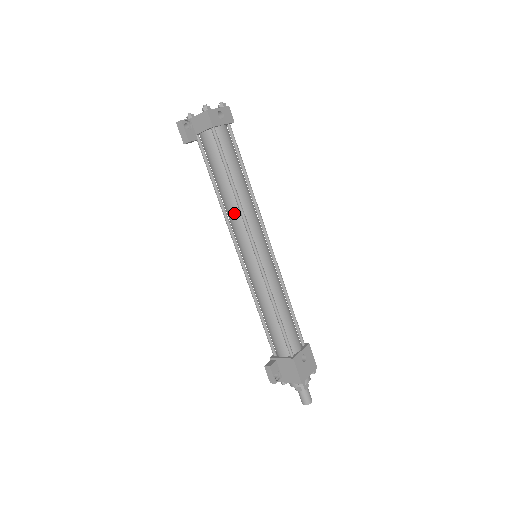
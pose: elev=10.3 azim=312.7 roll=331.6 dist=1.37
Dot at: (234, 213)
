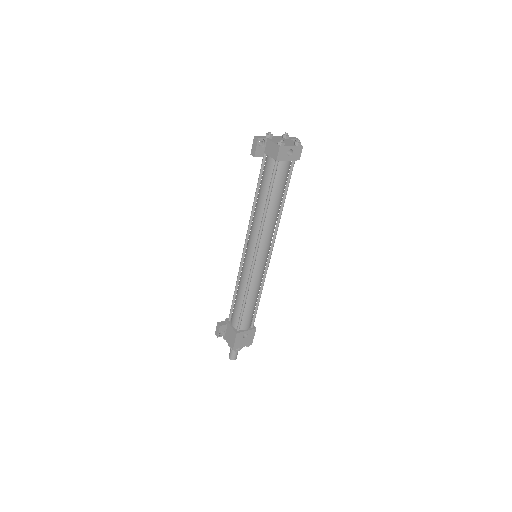
Dot at: (256, 223)
